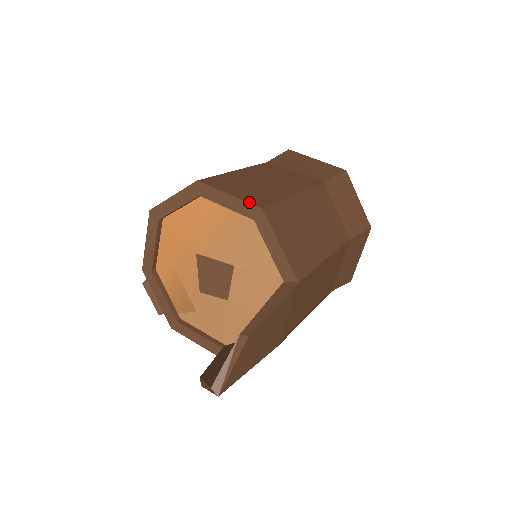
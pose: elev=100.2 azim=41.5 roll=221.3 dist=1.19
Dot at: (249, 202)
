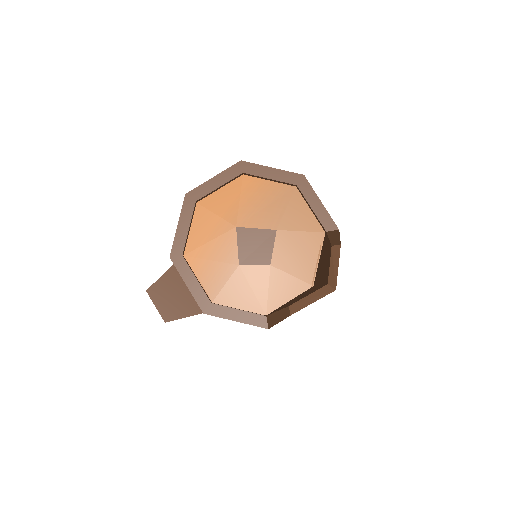
Dot at: (291, 172)
